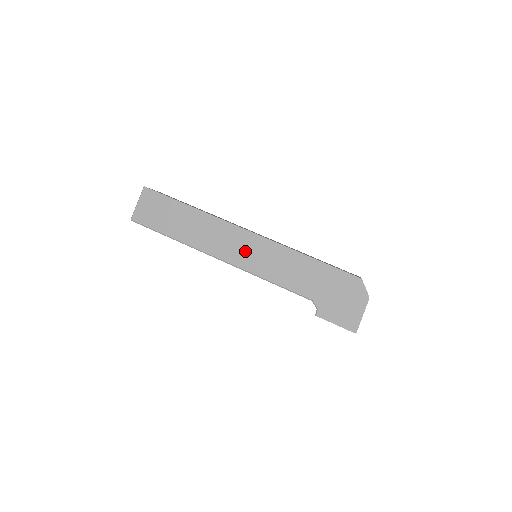
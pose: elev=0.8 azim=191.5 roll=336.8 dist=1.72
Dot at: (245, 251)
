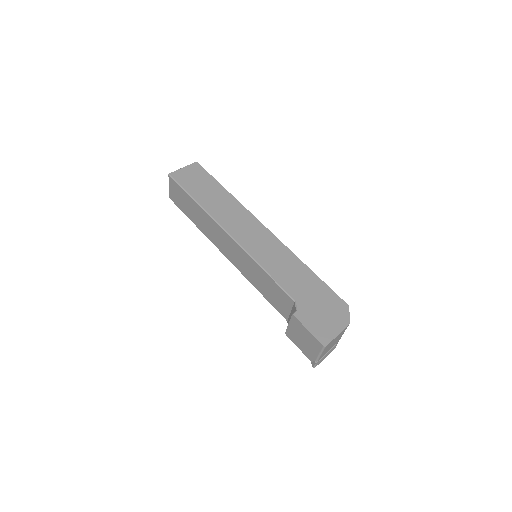
Dot at: (254, 238)
